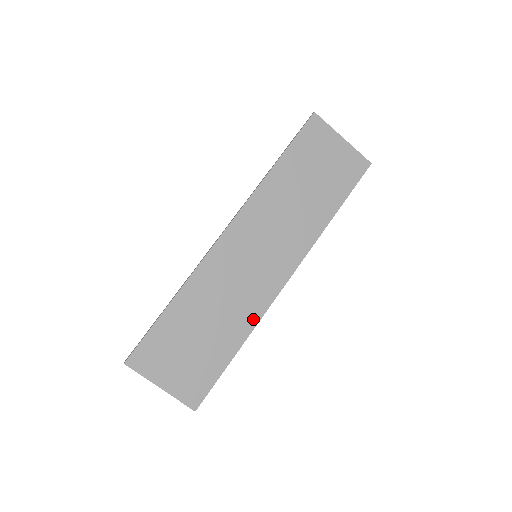
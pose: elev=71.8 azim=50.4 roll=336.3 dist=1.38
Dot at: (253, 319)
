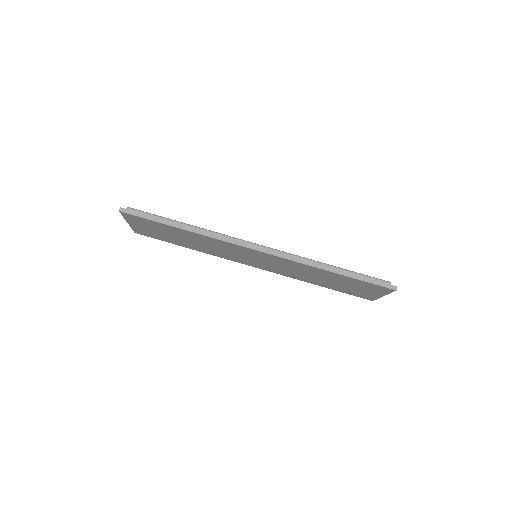
Dot at: (213, 254)
